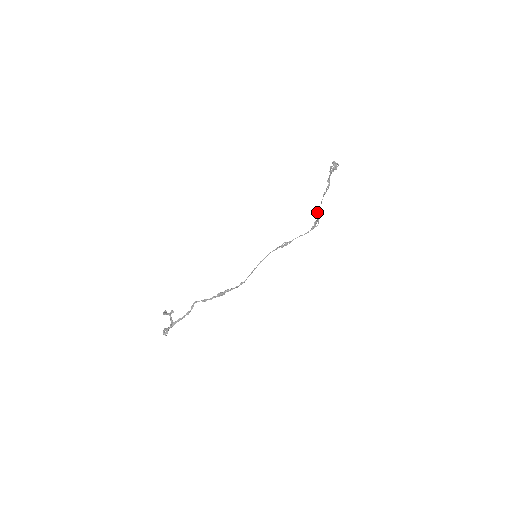
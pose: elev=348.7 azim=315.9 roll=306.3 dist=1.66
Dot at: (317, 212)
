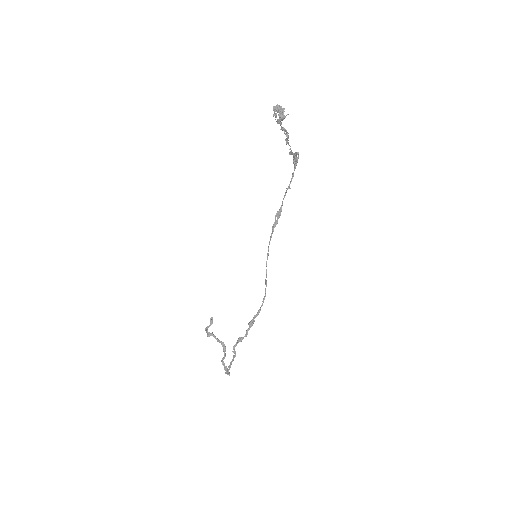
Dot at: occluded
